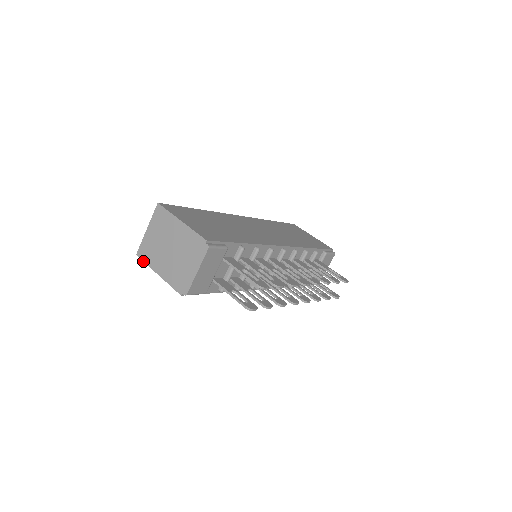
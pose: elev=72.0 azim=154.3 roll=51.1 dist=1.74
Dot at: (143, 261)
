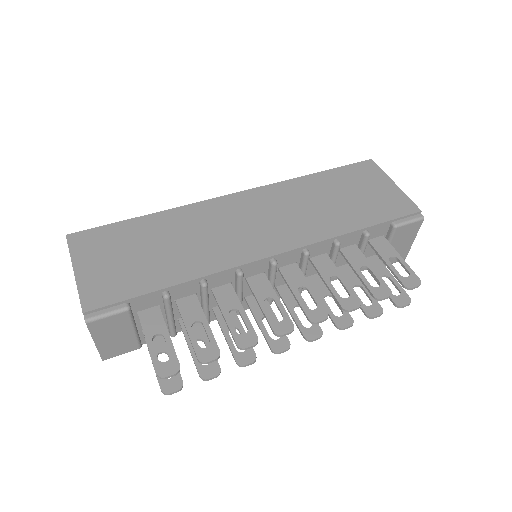
Dot at: occluded
